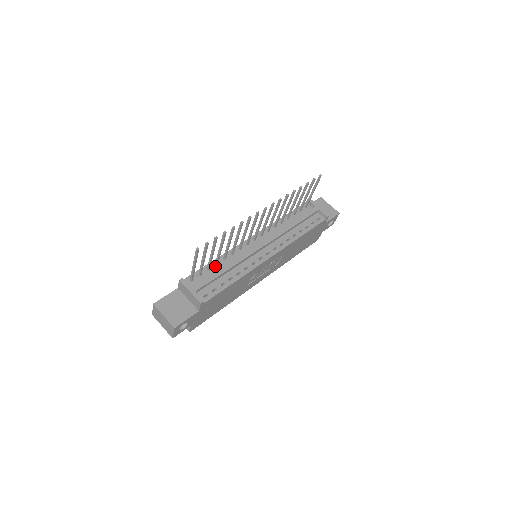
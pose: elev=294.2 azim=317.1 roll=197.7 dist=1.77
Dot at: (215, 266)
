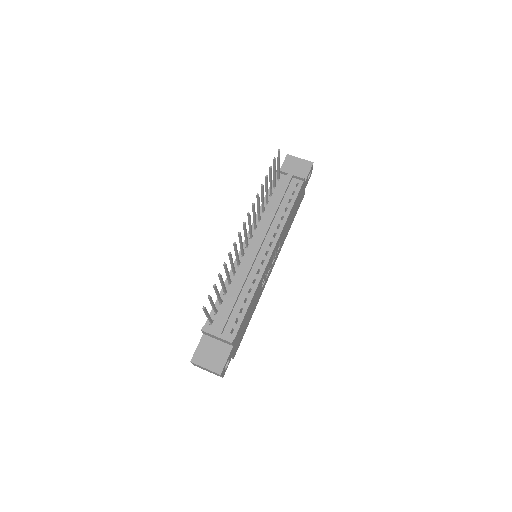
Dot at: (225, 295)
